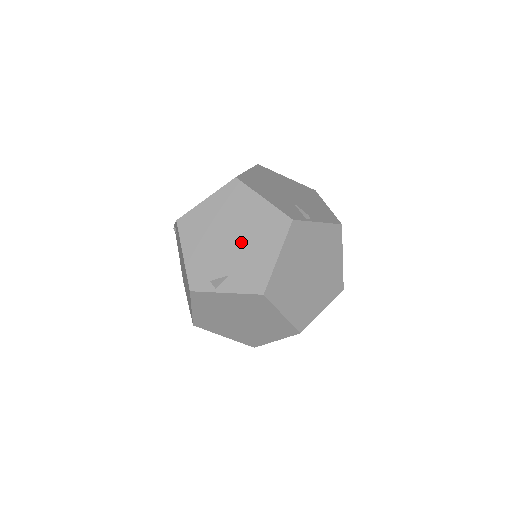
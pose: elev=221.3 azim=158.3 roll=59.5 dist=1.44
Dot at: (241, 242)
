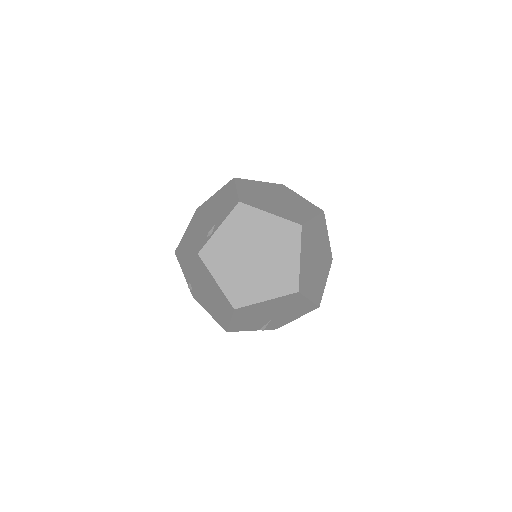
Dot at: (214, 211)
